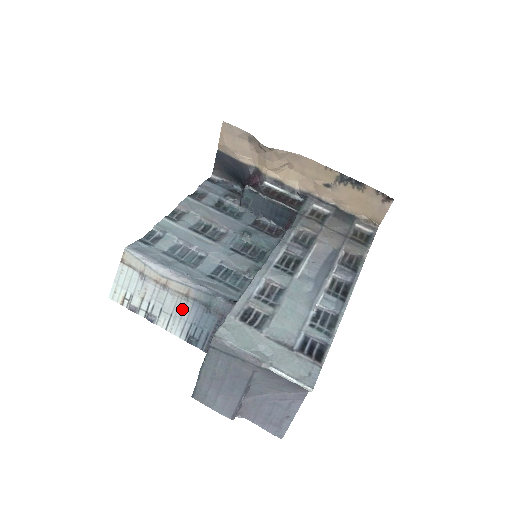
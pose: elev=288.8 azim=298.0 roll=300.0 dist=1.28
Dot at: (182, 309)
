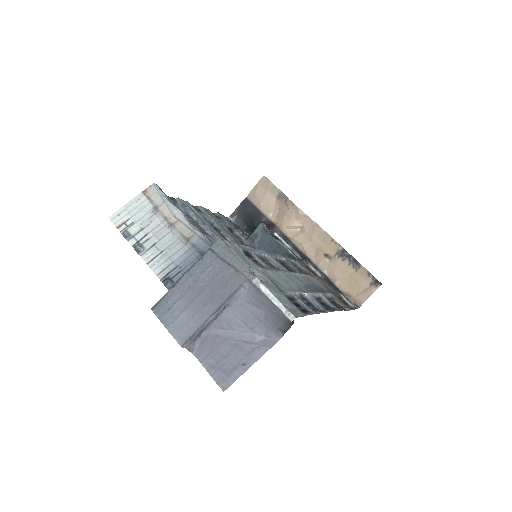
Dot at: (176, 250)
